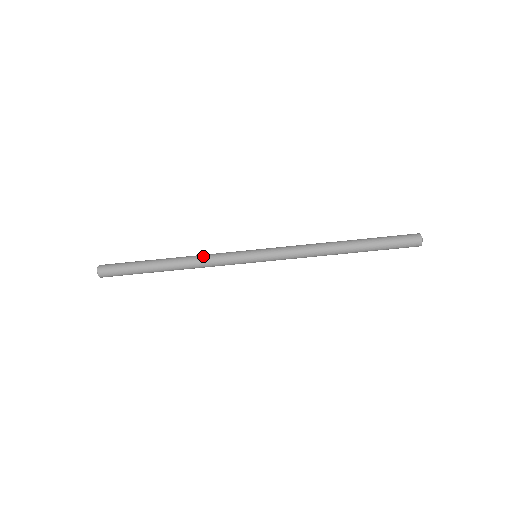
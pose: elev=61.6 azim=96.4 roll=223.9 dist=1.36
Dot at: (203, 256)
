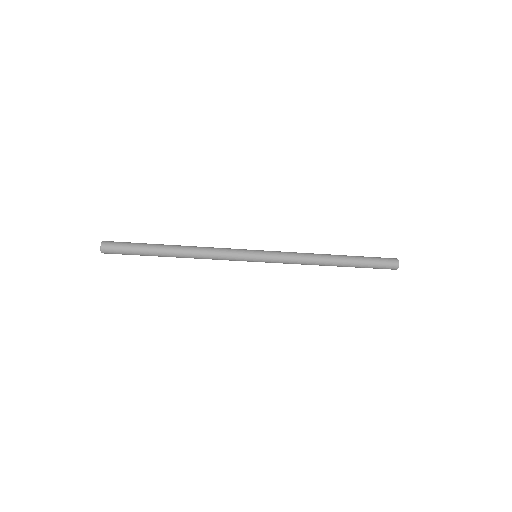
Dot at: (208, 249)
